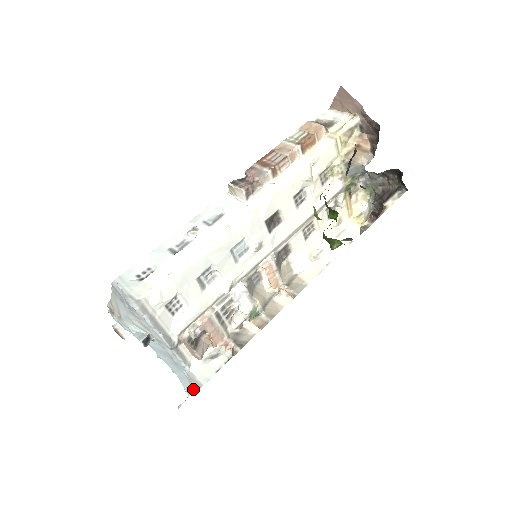
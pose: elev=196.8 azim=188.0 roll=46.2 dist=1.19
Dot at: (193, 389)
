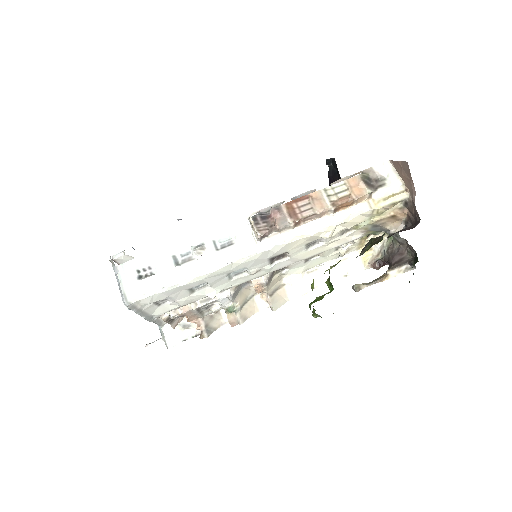
Dot at: occluded
